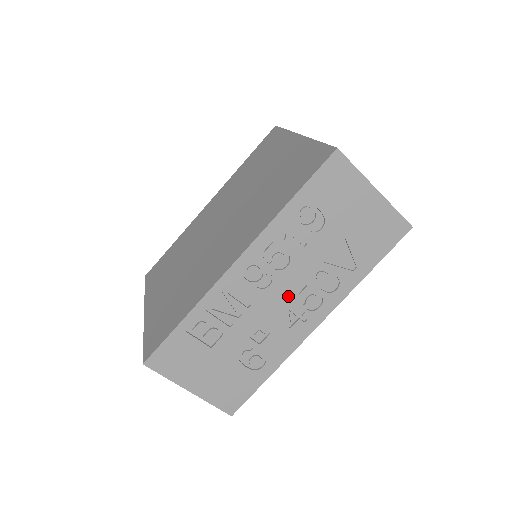
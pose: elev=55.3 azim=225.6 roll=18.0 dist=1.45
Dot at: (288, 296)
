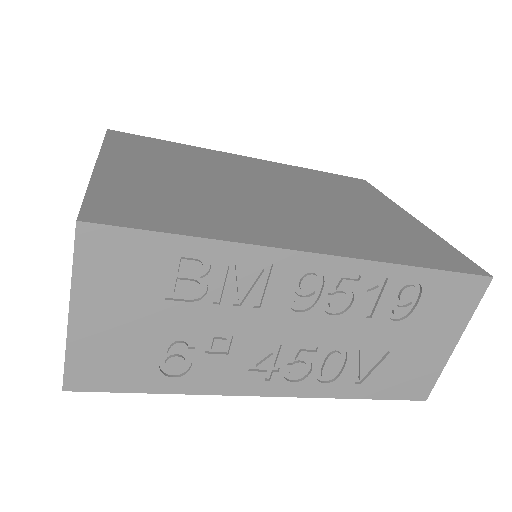
Dot at: (293, 341)
